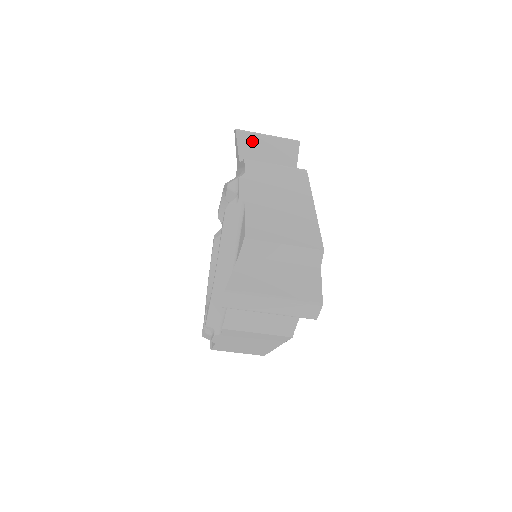
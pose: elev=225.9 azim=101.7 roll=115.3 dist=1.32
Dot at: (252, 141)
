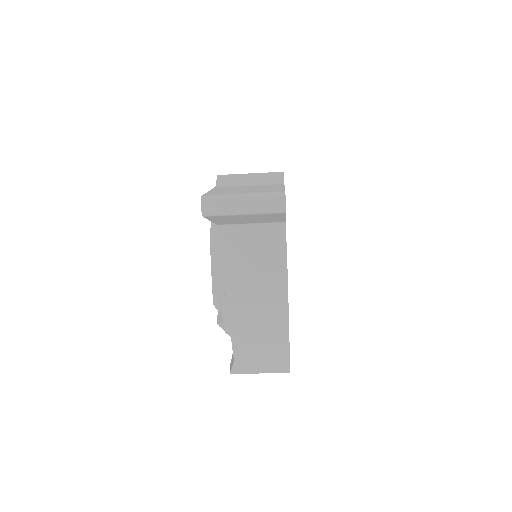
Dot at: occluded
